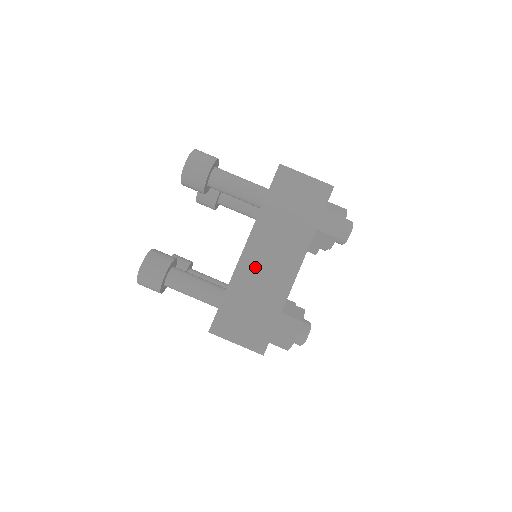
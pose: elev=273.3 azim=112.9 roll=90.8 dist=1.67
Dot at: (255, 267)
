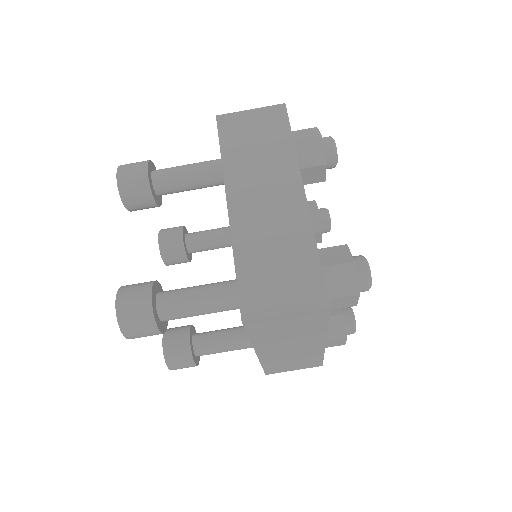
Dot at: (278, 355)
